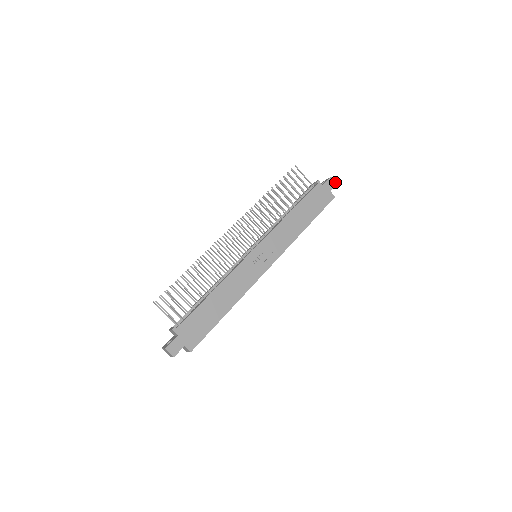
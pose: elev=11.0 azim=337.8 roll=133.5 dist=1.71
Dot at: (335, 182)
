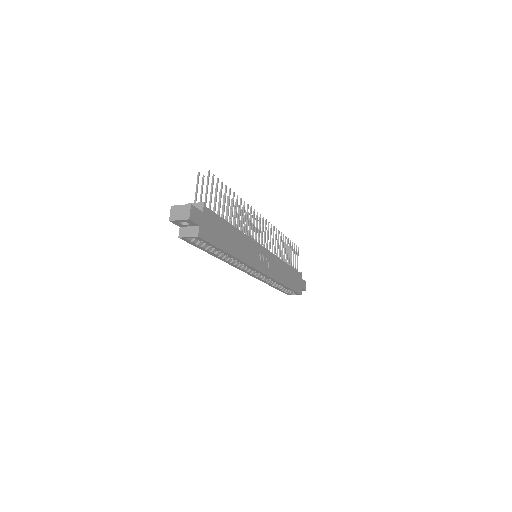
Dot at: occluded
